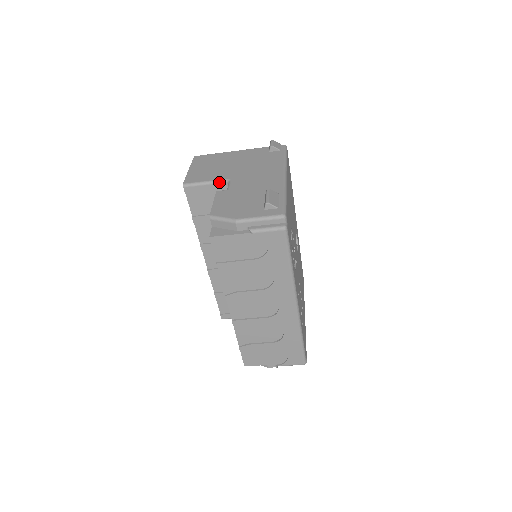
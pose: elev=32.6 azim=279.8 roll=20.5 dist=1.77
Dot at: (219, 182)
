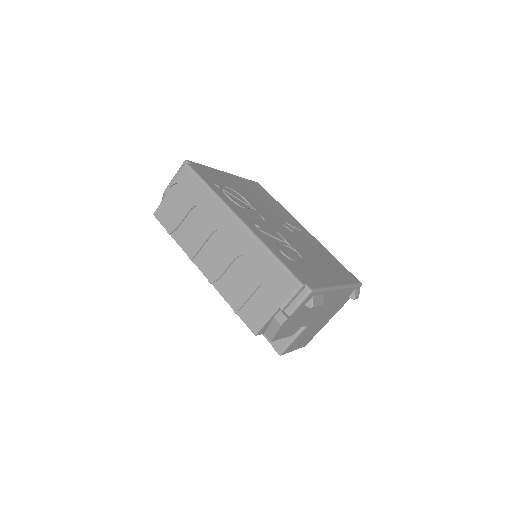
Dot at: occluded
